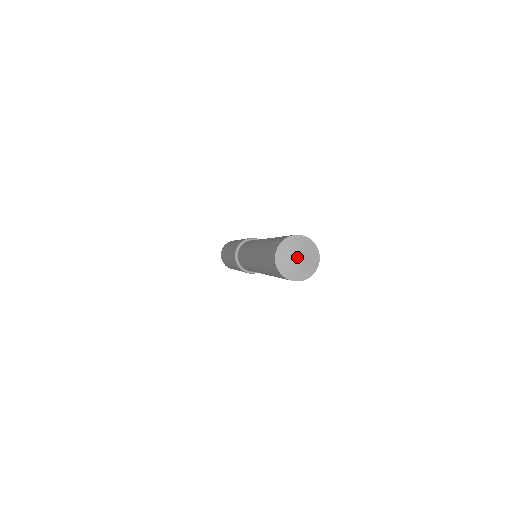
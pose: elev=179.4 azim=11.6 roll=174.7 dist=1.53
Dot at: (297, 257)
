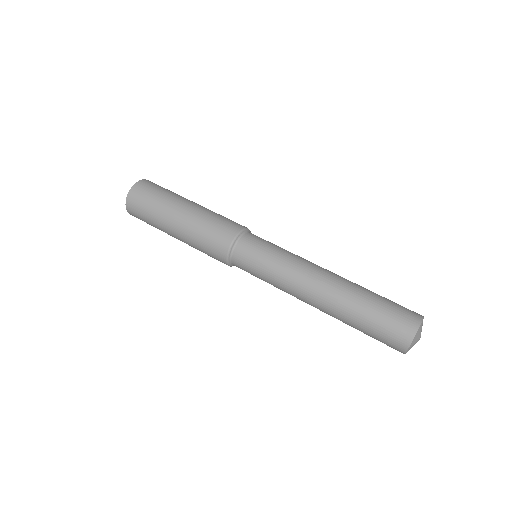
Dot at: occluded
